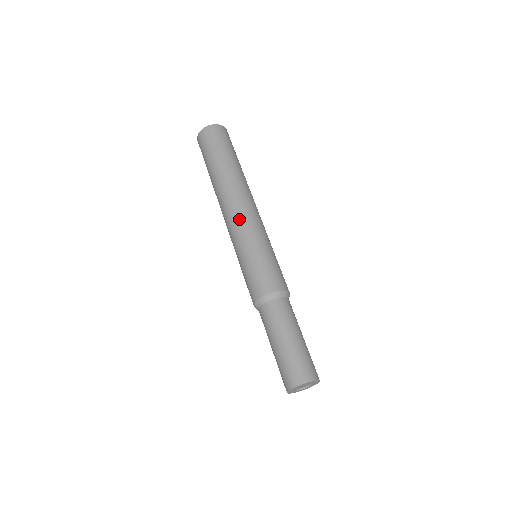
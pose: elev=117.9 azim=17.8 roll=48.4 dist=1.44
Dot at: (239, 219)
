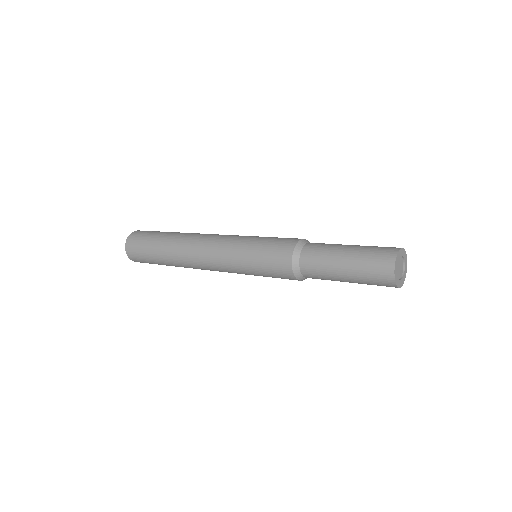
Dot at: (225, 235)
